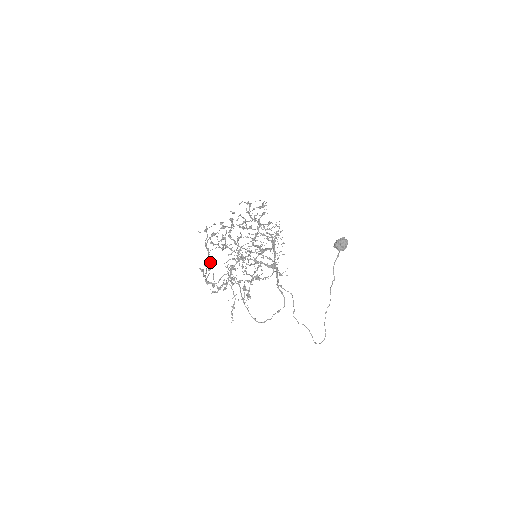
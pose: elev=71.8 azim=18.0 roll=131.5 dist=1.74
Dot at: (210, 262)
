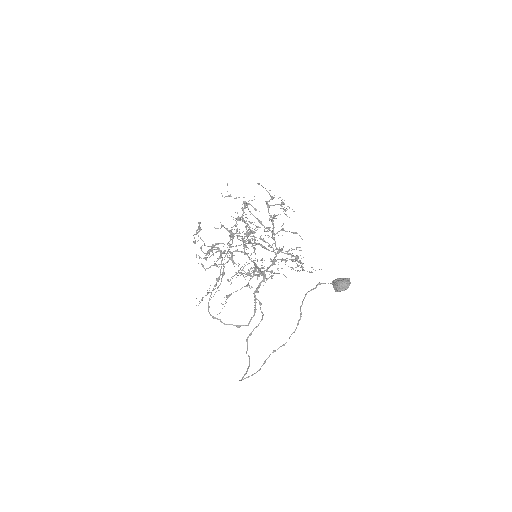
Dot at: (227, 253)
